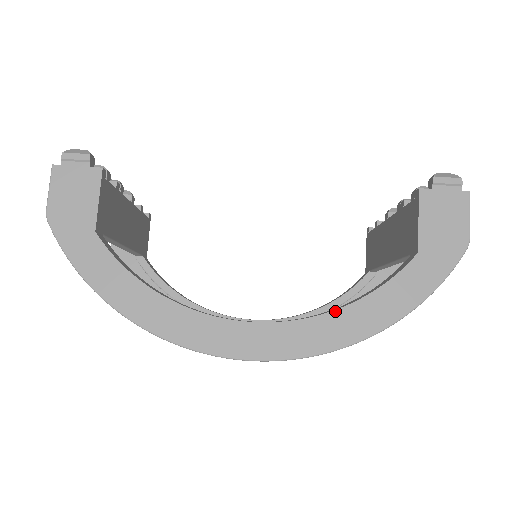
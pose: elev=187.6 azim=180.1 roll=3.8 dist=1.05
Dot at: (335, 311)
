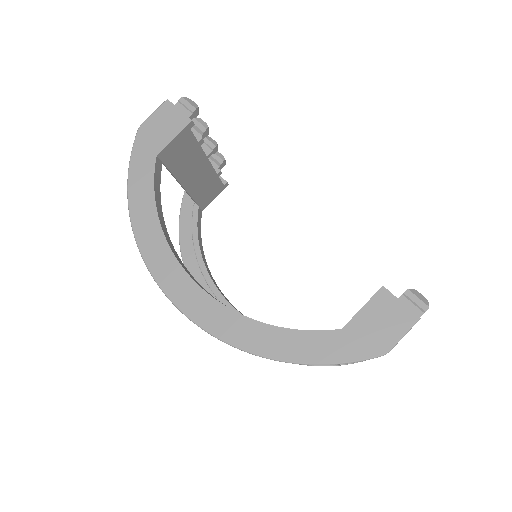
Dot at: (252, 319)
